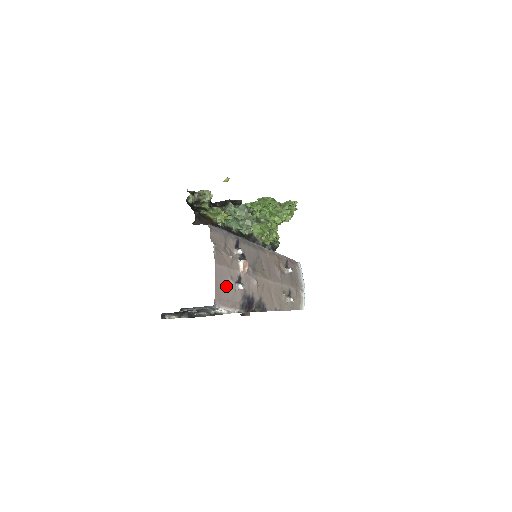
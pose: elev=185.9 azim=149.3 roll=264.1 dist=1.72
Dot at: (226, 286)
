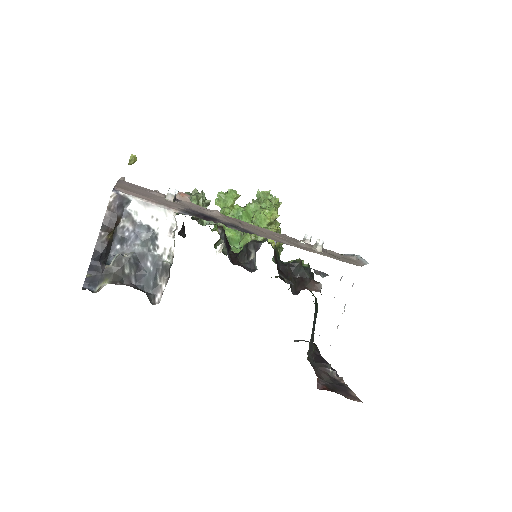
Dot at: (143, 192)
